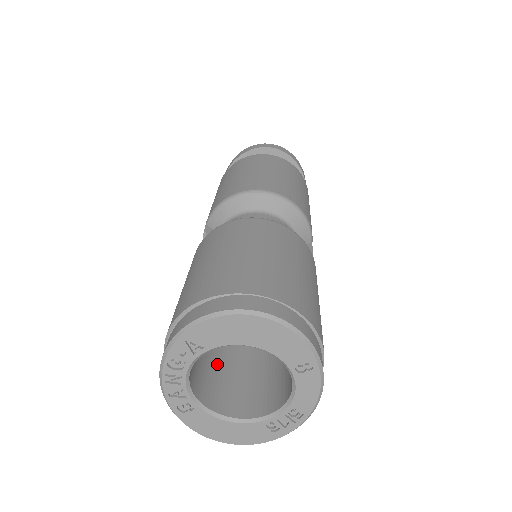
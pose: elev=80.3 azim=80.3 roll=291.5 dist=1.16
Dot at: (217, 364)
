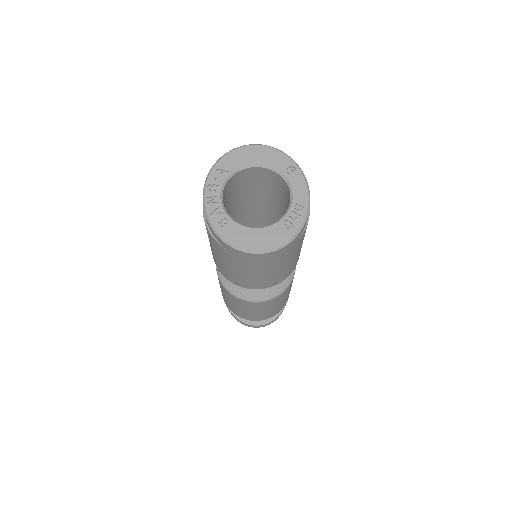
Dot at: occluded
